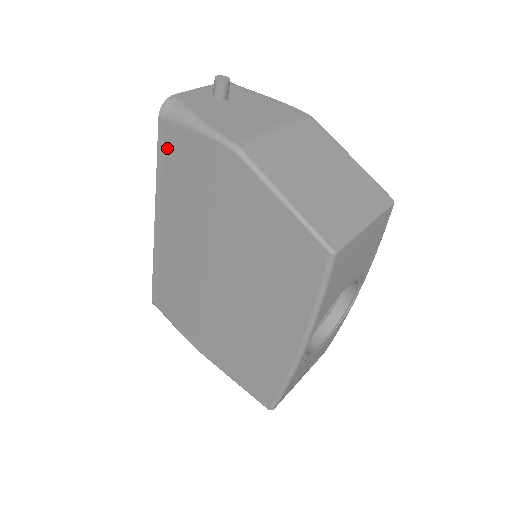
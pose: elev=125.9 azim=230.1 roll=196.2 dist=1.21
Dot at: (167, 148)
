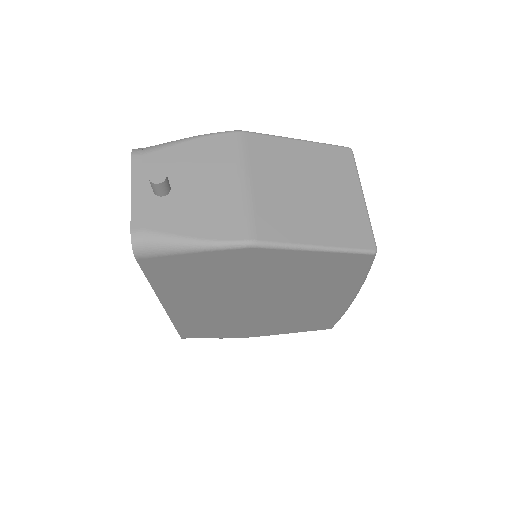
Dot at: (159, 271)
